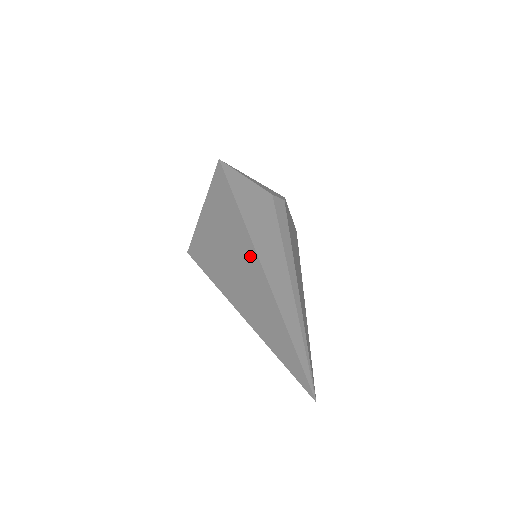
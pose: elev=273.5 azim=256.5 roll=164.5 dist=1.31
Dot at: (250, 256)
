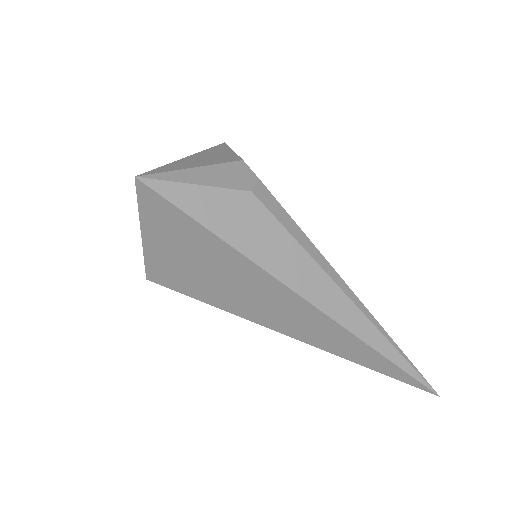
Dot at: (298, 304)
